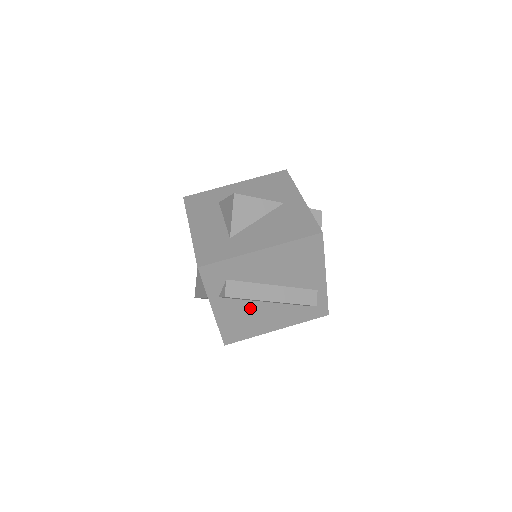
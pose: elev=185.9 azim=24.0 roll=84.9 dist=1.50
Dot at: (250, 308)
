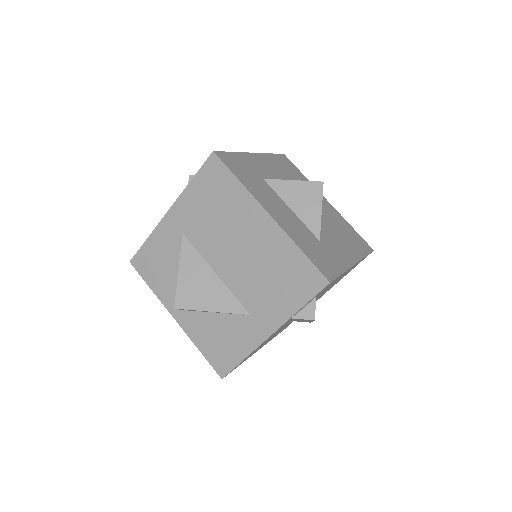
Dot at: (281, 328)
